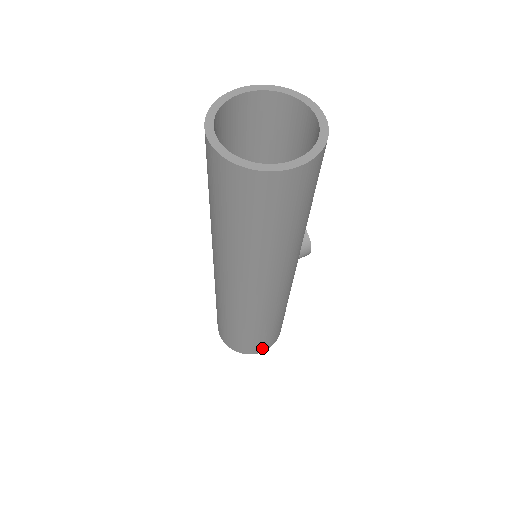
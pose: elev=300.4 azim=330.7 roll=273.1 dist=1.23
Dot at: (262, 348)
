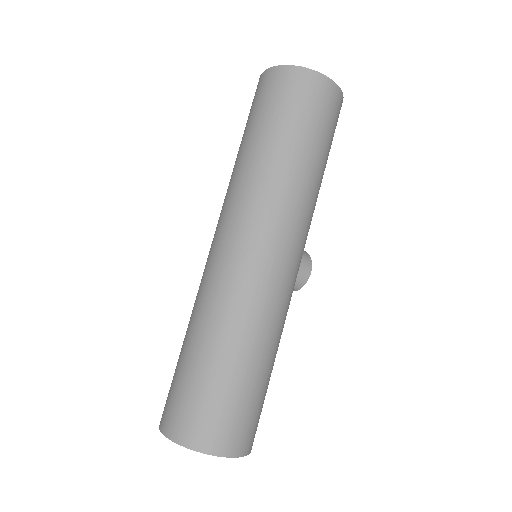
Dot at: (228, 440)
